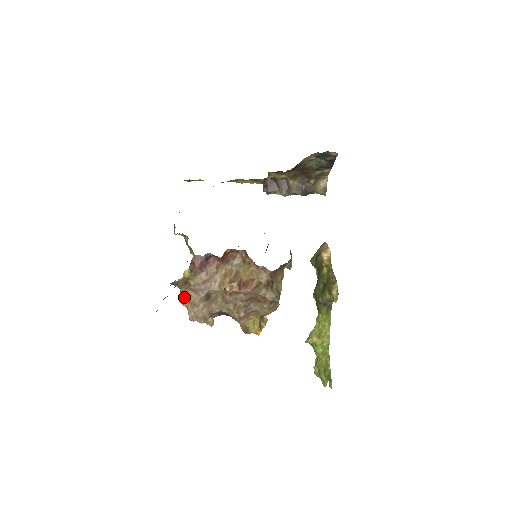
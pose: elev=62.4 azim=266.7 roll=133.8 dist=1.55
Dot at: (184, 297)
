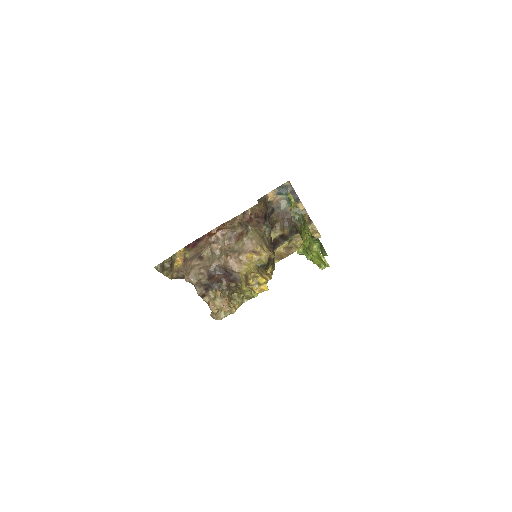
Dot at: (186, 271)
